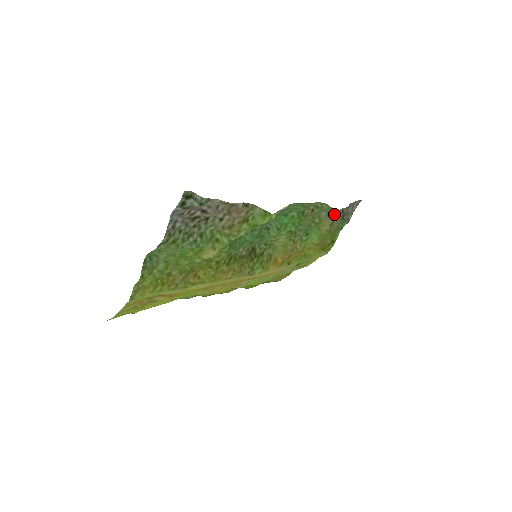
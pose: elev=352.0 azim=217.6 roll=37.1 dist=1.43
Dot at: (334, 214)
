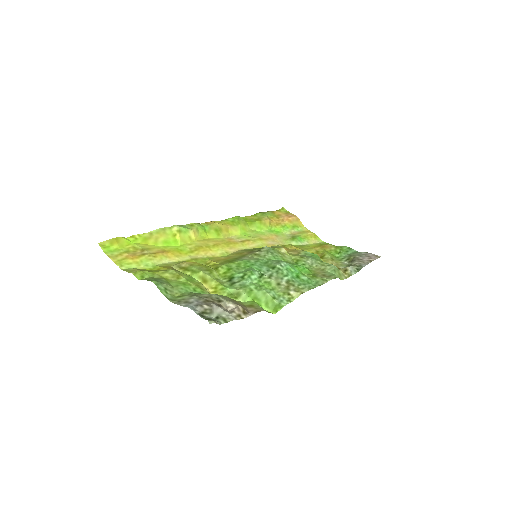
Dot at: (342, 272)
